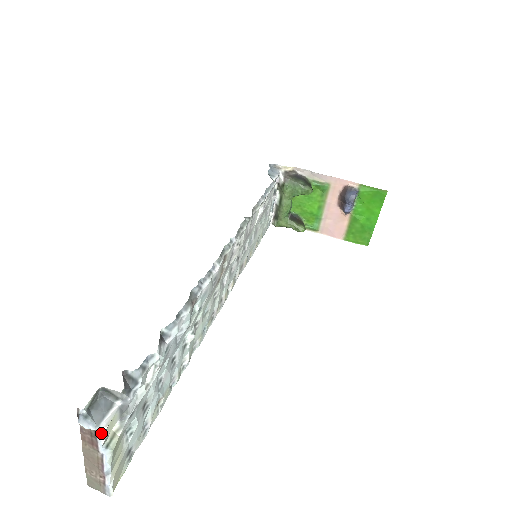
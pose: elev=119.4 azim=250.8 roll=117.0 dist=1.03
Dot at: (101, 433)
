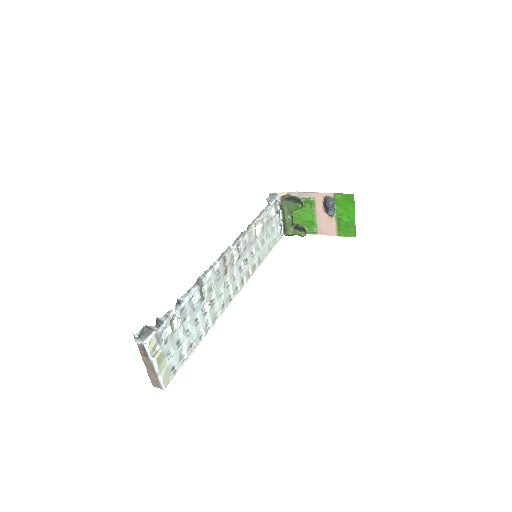
Dot at: (147, 347)
